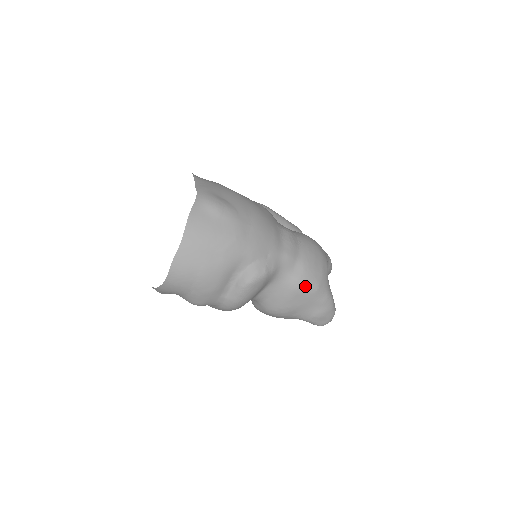
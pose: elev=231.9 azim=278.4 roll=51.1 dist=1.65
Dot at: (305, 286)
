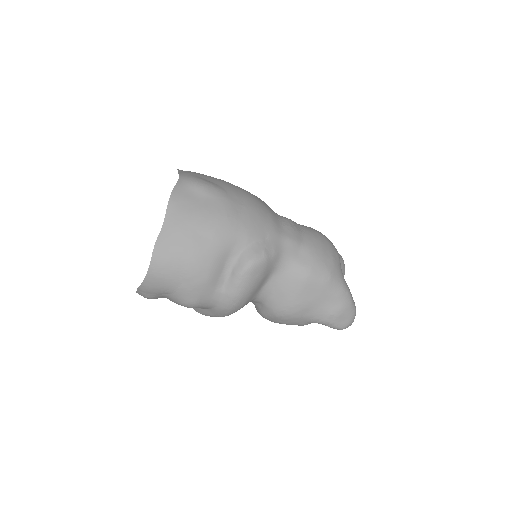
Dot at: (315, 274)
